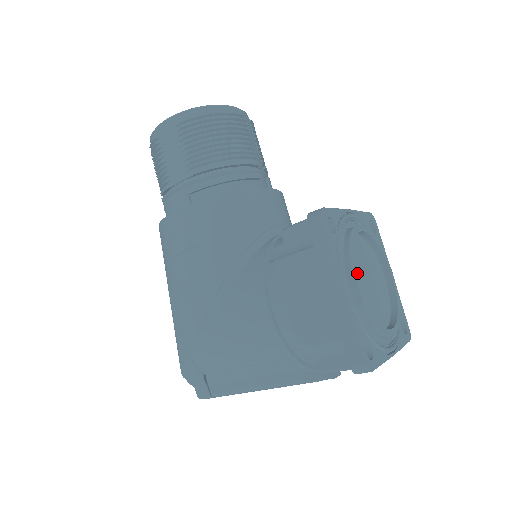
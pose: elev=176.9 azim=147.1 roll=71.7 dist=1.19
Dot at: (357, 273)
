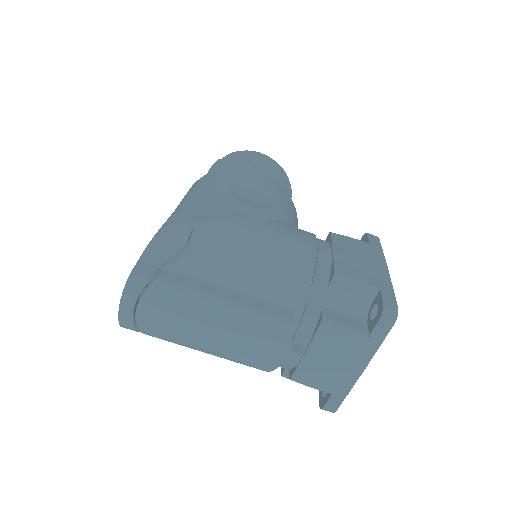
Dot at: occluded
